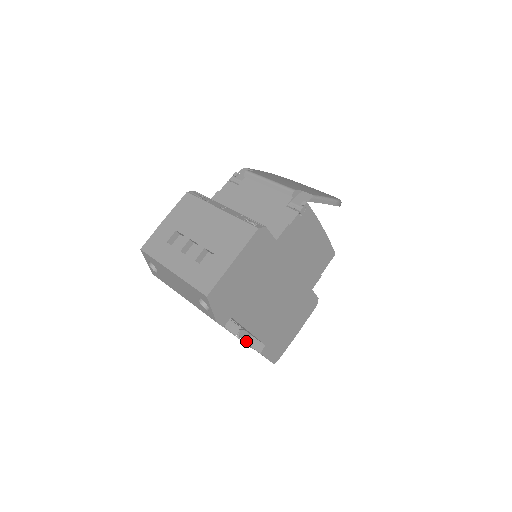
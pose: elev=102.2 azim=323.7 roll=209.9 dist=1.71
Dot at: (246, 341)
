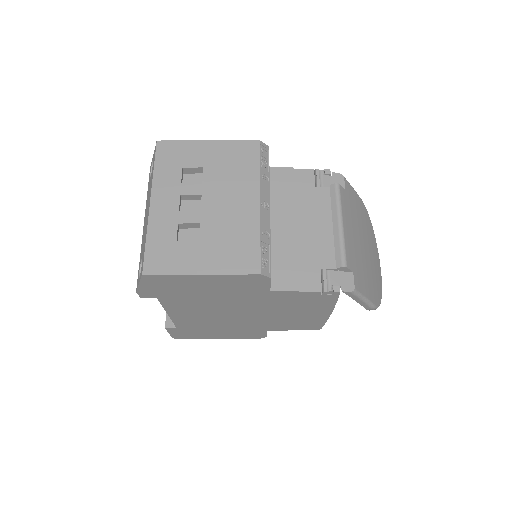
Dot at: occluded
